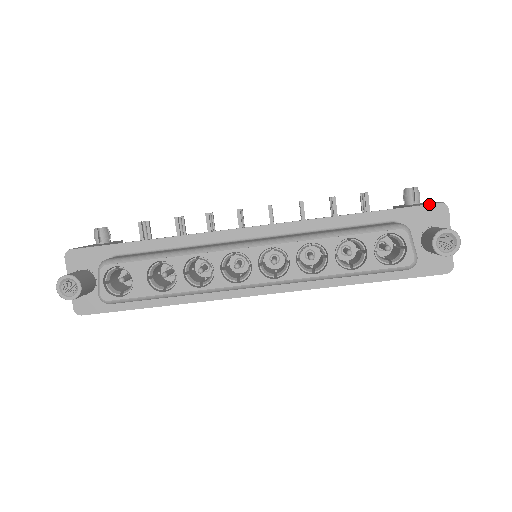
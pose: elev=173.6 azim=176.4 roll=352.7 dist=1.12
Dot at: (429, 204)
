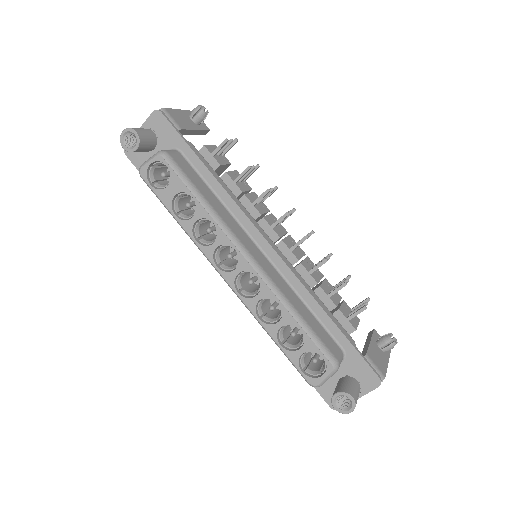
Dot at: (373, 370)
